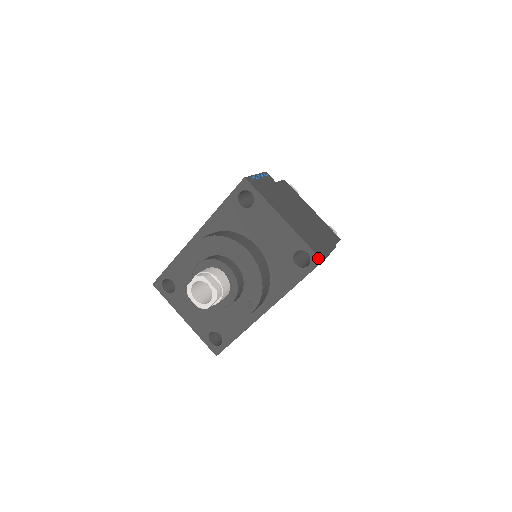
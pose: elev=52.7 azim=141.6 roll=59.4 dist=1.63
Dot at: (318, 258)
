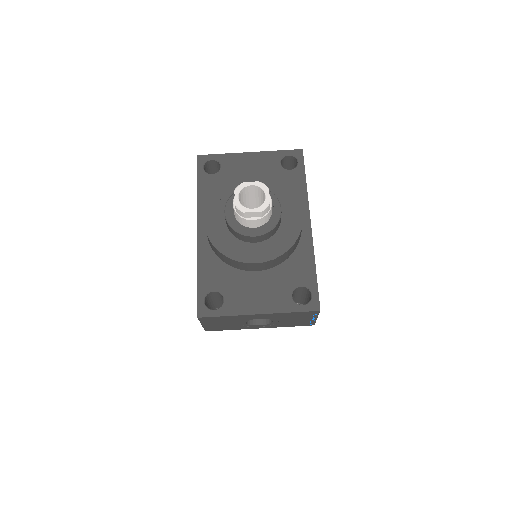
Dot at: (298, 151)
